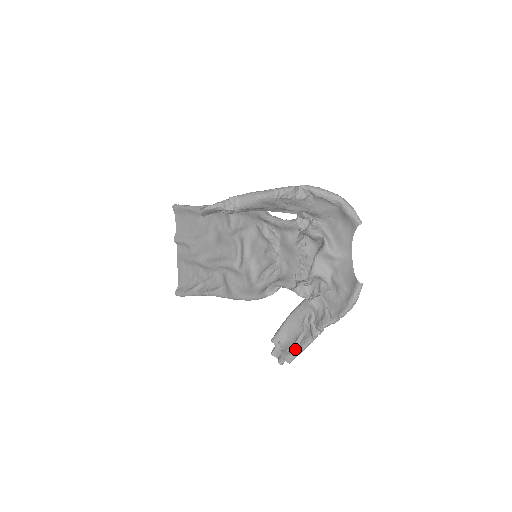
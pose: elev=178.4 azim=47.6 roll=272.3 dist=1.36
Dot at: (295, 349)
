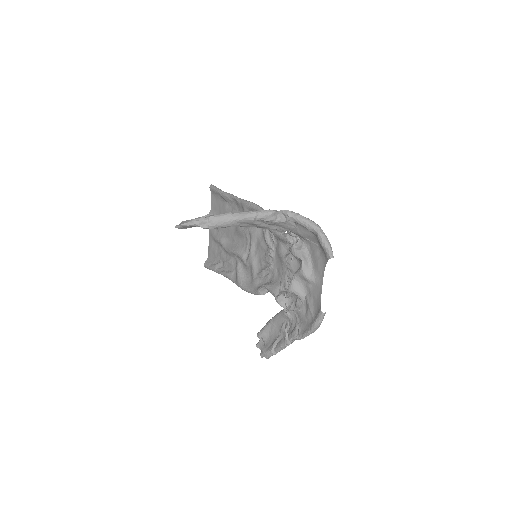
Dot at: (271, 349)
